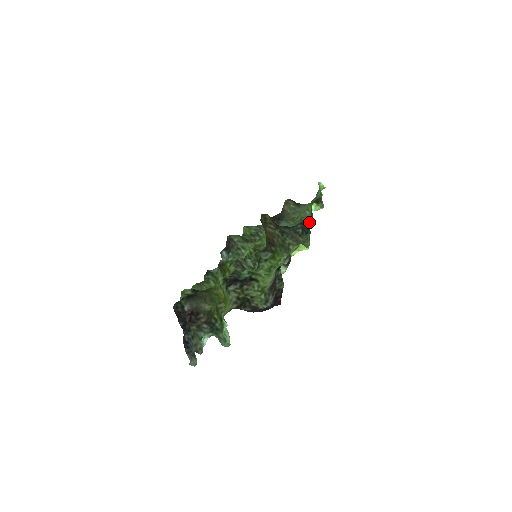
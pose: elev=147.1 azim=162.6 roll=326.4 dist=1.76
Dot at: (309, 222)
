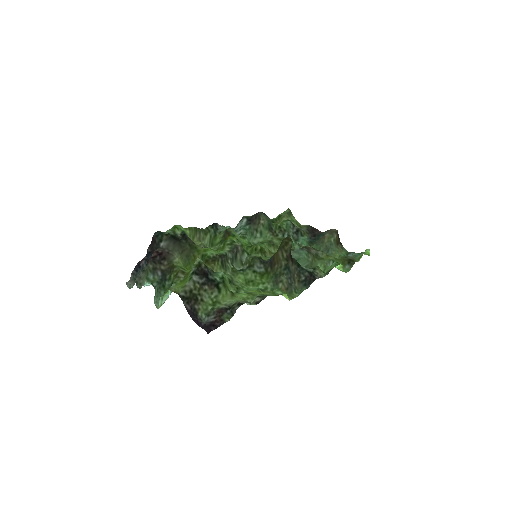
Dot at: occluded
